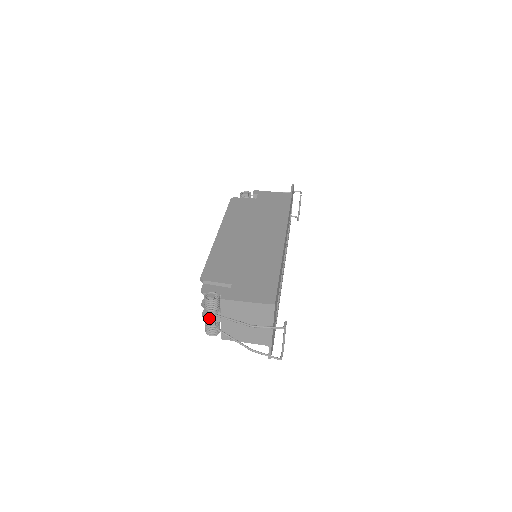
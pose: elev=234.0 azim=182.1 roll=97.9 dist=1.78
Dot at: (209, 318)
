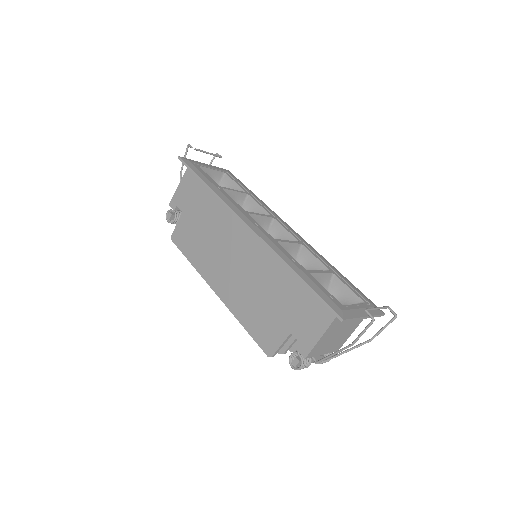
Dot at: occluded
